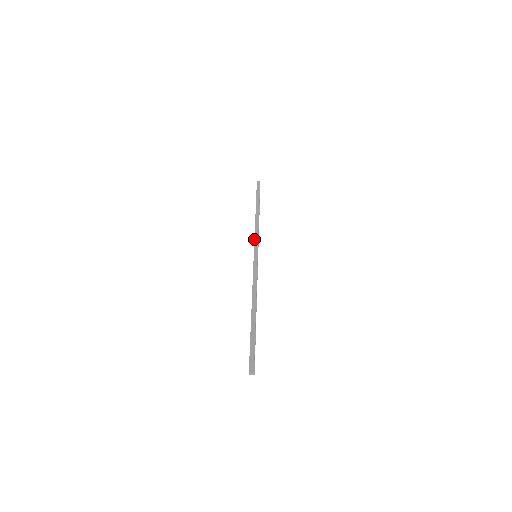
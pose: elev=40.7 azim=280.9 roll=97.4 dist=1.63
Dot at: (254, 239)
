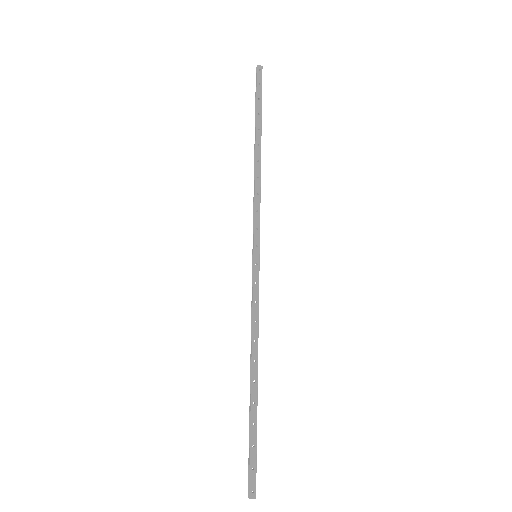
Dot at: (254, 217)
